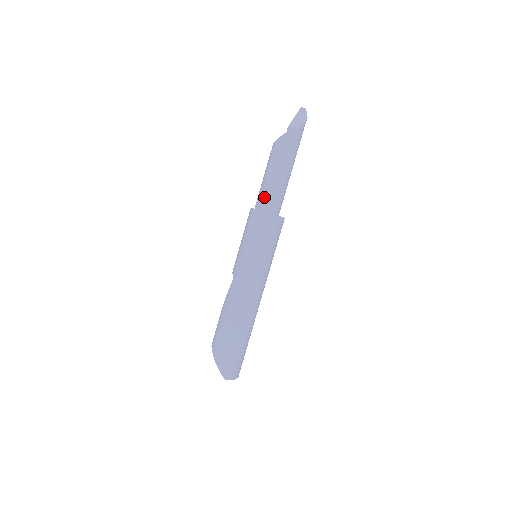
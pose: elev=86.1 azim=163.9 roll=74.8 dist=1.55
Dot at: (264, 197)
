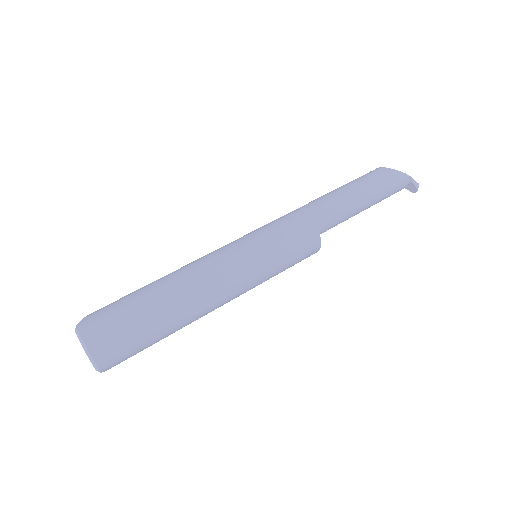
Dot at: occluded
